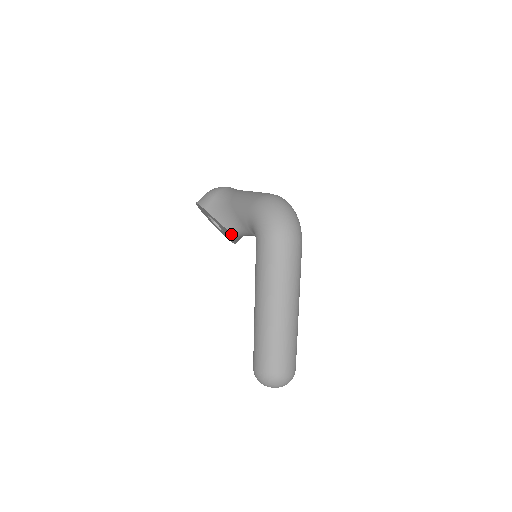
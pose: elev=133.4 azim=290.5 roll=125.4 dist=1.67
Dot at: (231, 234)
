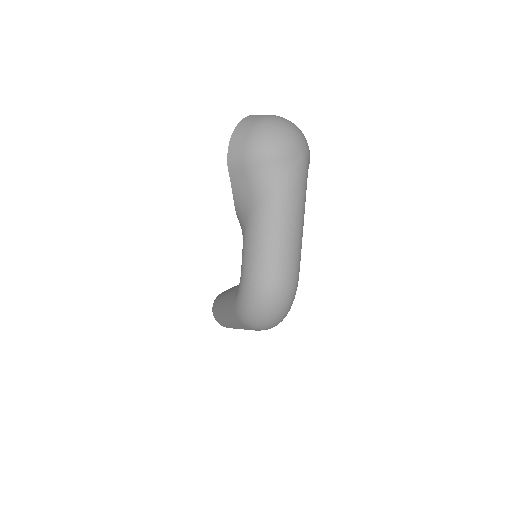
Dot at: occluded
